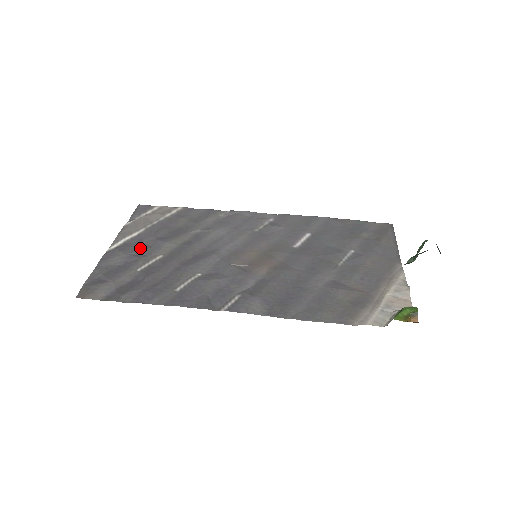
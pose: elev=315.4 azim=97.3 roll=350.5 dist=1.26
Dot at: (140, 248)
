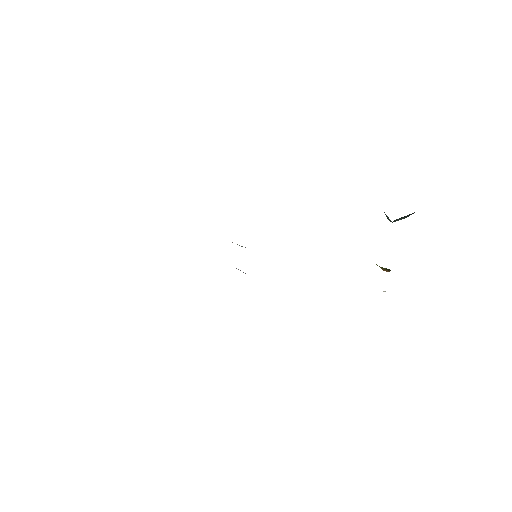
Dot at: occluded
